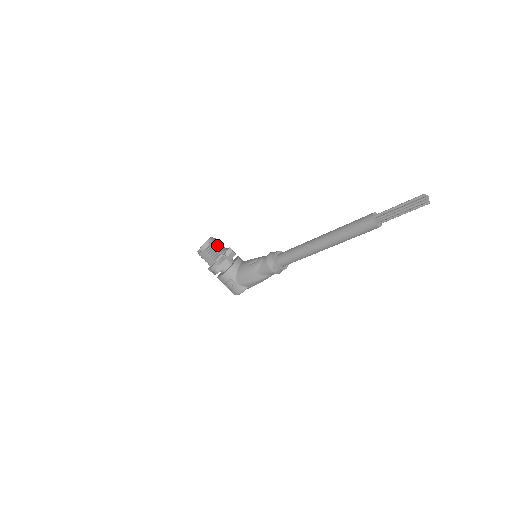
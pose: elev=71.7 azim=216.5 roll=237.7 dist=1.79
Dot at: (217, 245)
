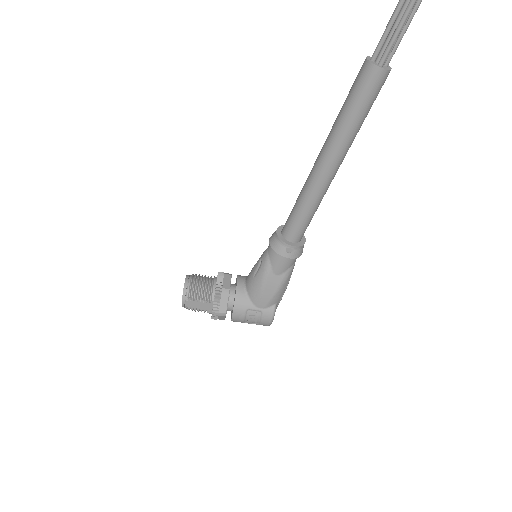
Dot at: (200, 280)
